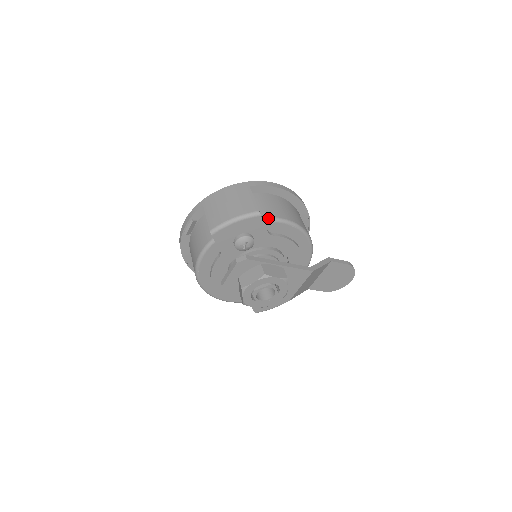
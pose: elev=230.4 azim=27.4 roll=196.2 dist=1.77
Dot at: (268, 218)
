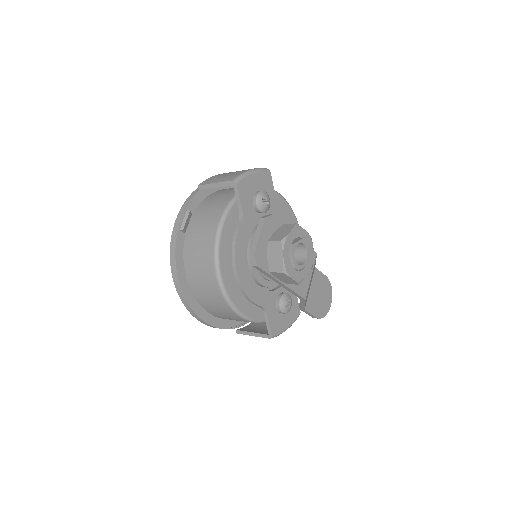
Dot at: occluded
